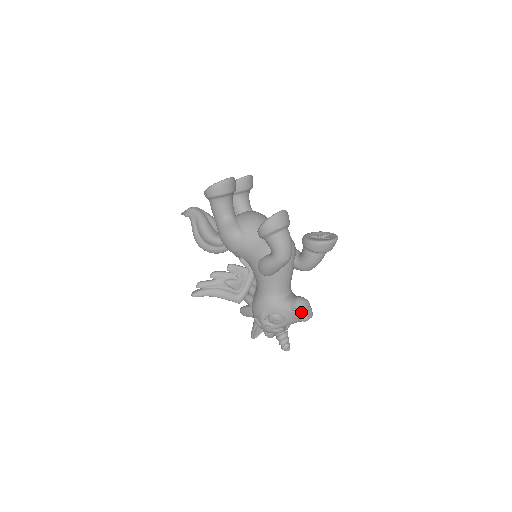
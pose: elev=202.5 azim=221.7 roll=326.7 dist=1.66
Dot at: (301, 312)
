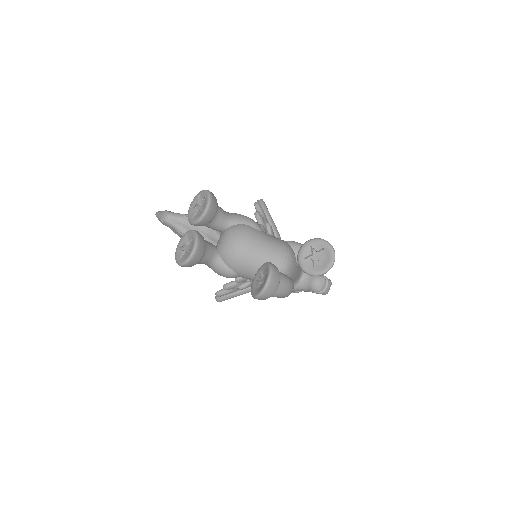
Dot at: (320, 293)
